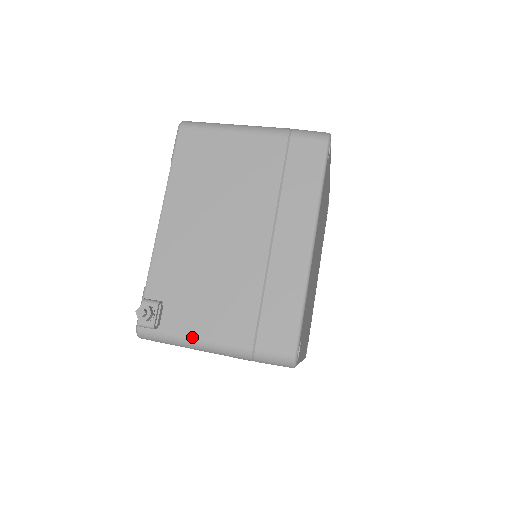
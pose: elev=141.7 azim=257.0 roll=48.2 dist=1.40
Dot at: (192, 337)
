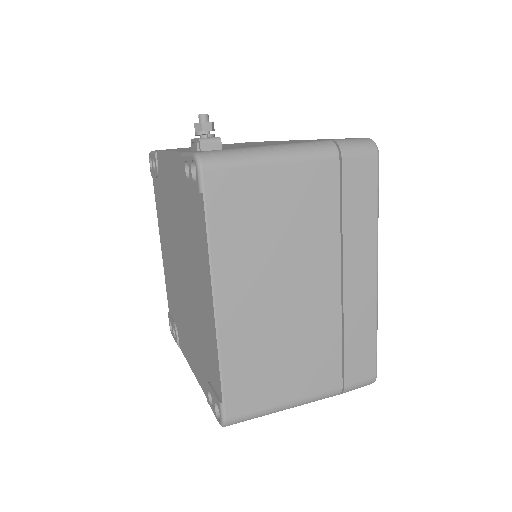
Dot at: (265, 146)
